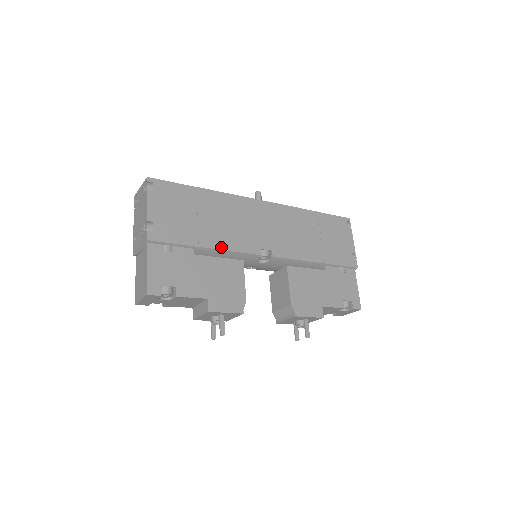
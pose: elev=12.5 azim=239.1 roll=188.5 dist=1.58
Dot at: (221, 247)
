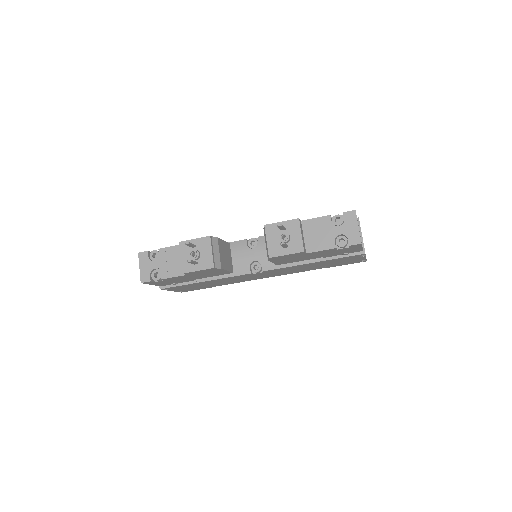
Dot at: occluded
